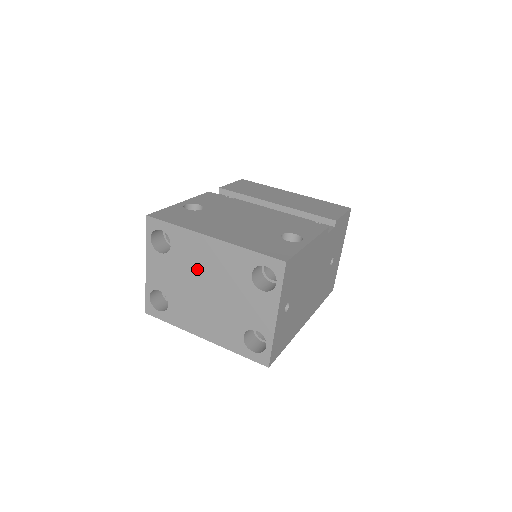
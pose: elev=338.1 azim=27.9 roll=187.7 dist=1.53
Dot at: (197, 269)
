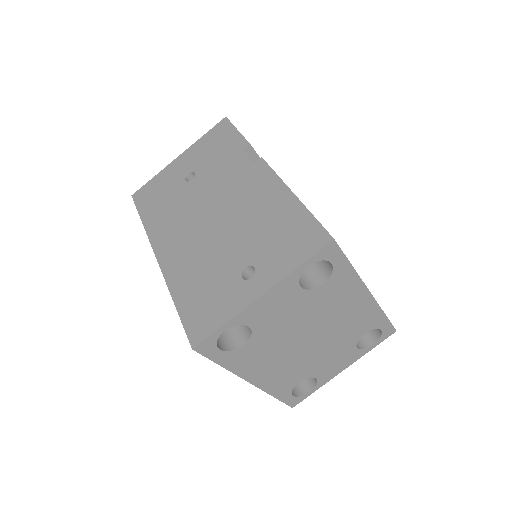
Dot at: (324, 317)
